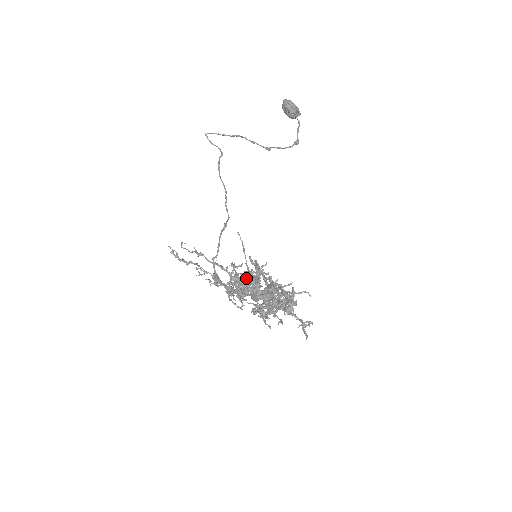
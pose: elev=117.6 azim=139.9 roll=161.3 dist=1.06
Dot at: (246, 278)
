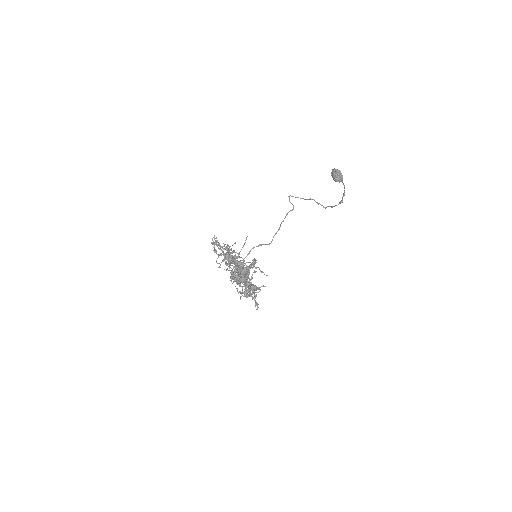
Dot at: occluded
